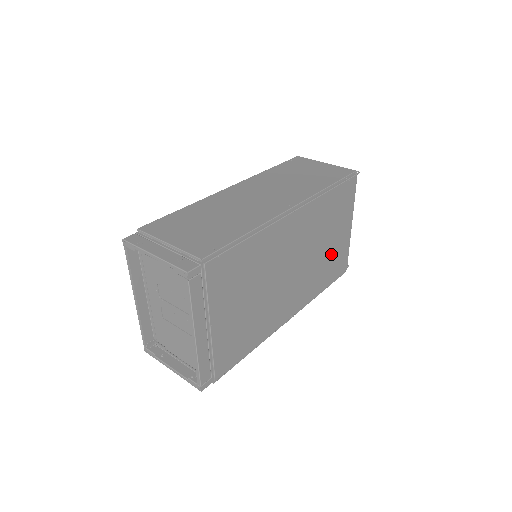
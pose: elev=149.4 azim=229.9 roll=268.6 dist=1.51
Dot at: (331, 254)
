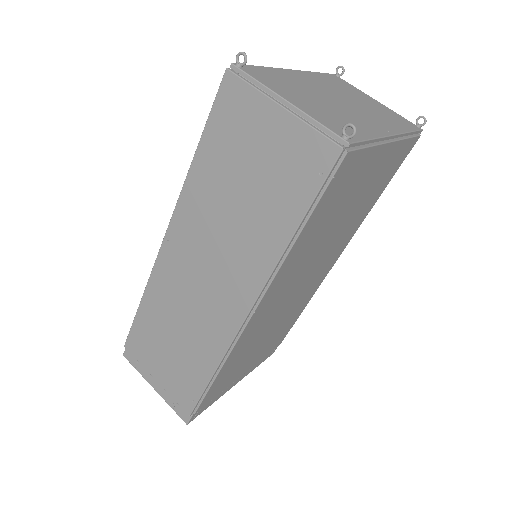
Dot at: (366, 193)
